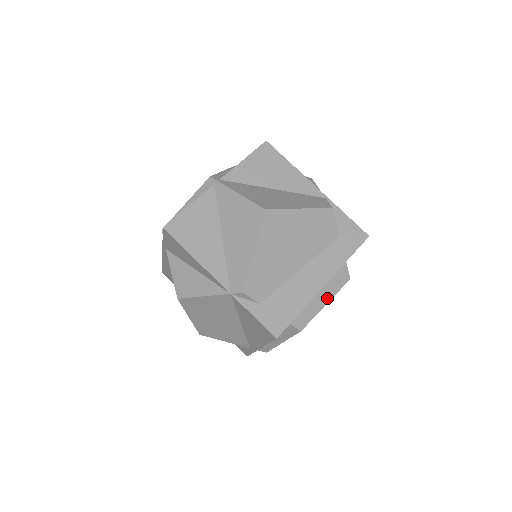
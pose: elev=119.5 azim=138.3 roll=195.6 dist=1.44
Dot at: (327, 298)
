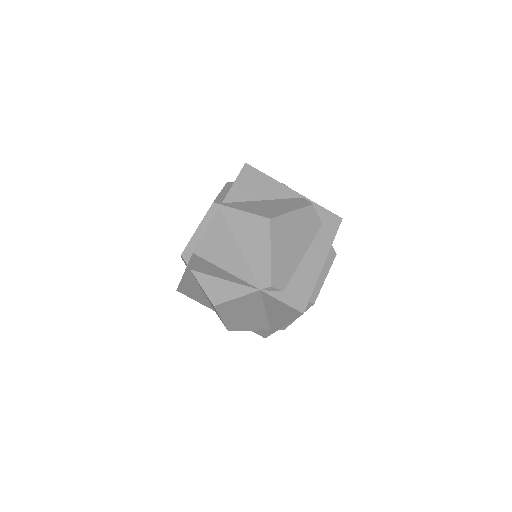
Dot at: (325, 274)
